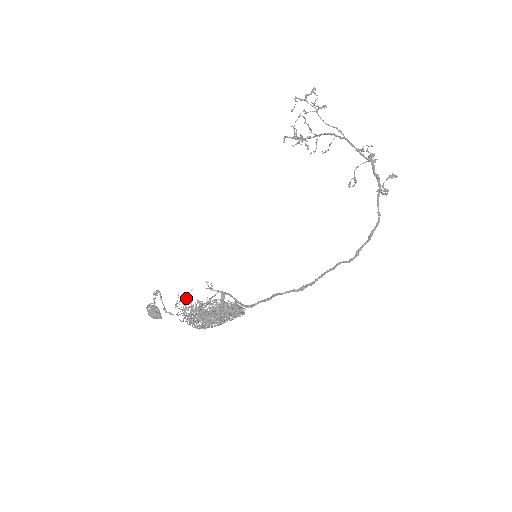
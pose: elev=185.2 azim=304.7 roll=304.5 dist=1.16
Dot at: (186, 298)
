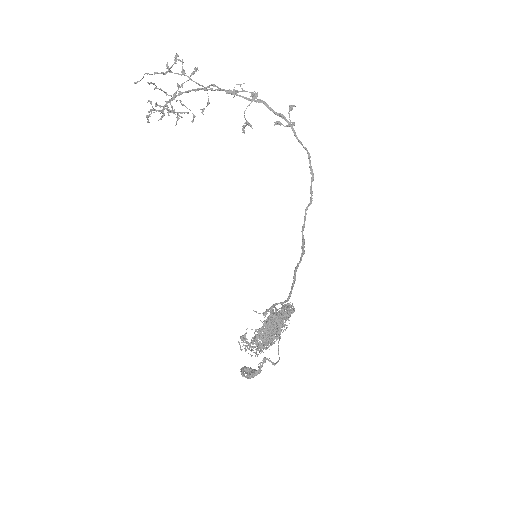
Dot at: (246, 338)
